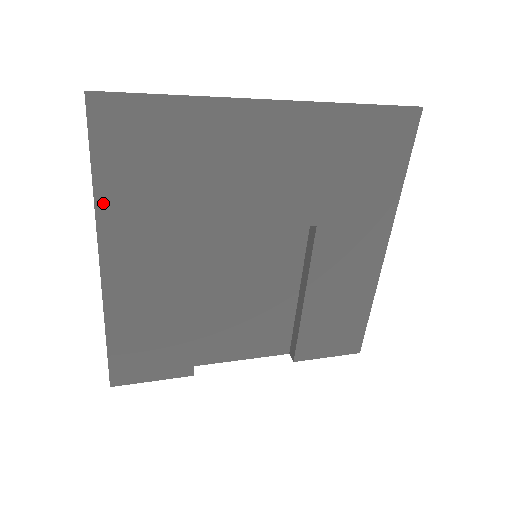
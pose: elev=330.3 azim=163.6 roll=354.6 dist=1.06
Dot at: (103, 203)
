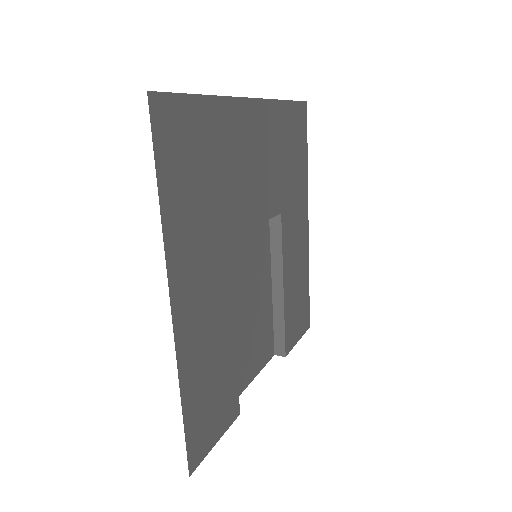
Dot at: (168, 228)
